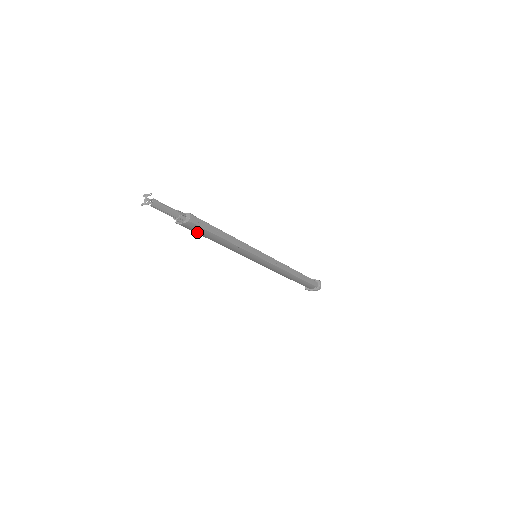
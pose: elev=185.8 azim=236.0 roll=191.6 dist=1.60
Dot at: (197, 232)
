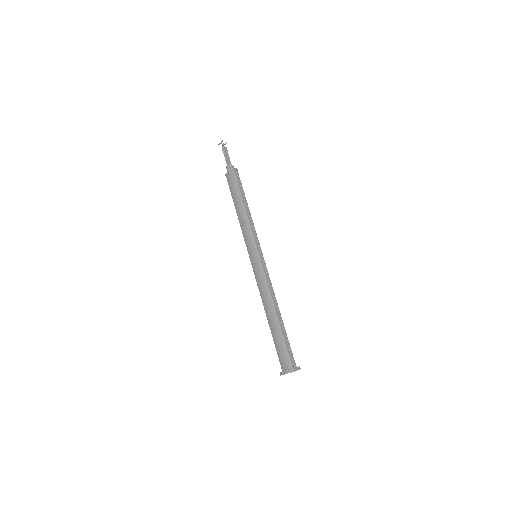
Dot at: (232, 189)
